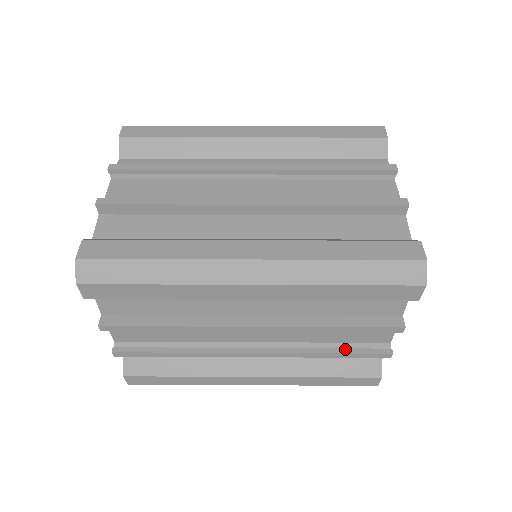
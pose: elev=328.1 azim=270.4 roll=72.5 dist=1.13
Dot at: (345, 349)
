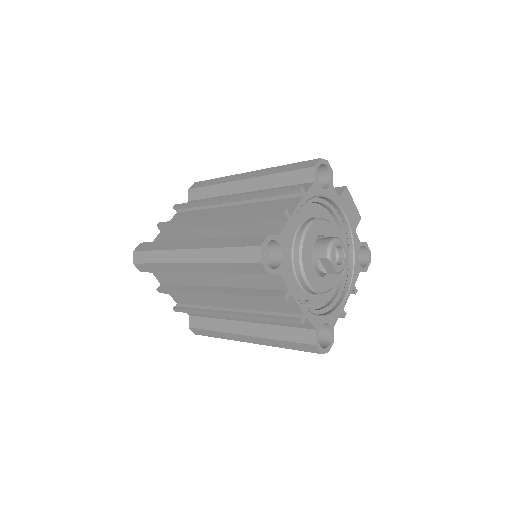
Dot at: (275, 316)
